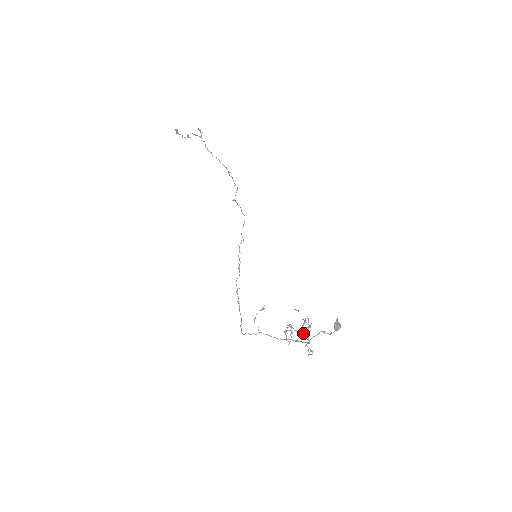
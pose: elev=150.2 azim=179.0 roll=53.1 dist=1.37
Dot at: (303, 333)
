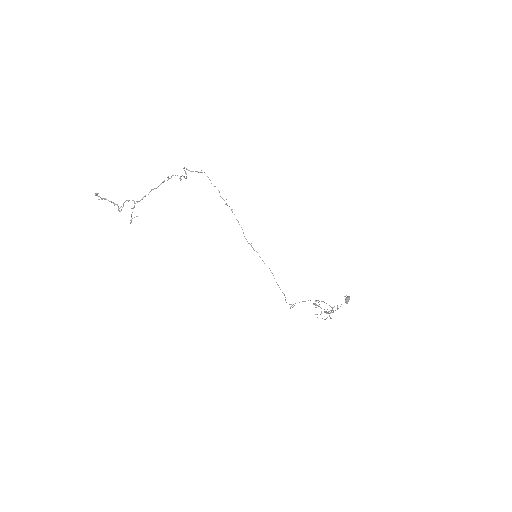
Dot at: occluded
